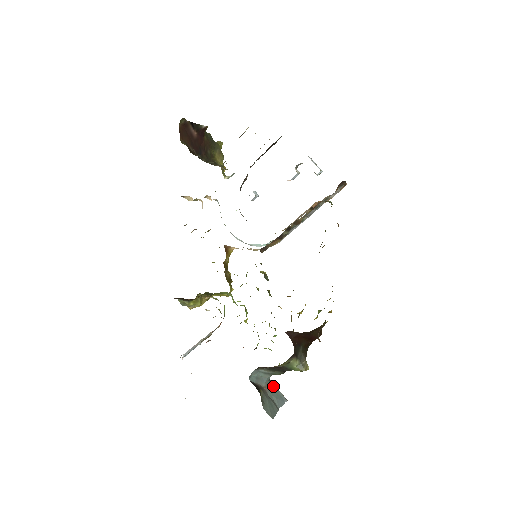
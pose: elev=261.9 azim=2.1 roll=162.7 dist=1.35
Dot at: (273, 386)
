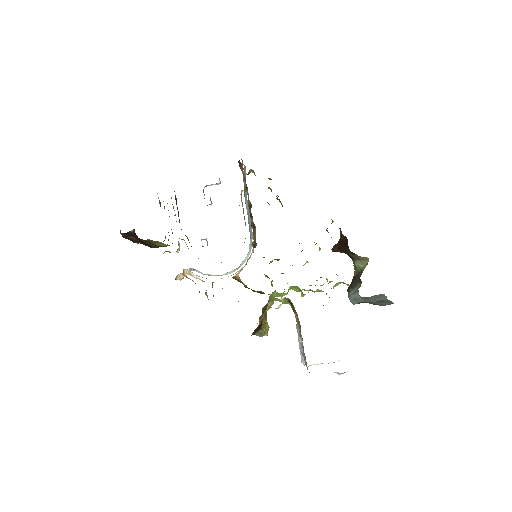
Dot at: (367, 297)
